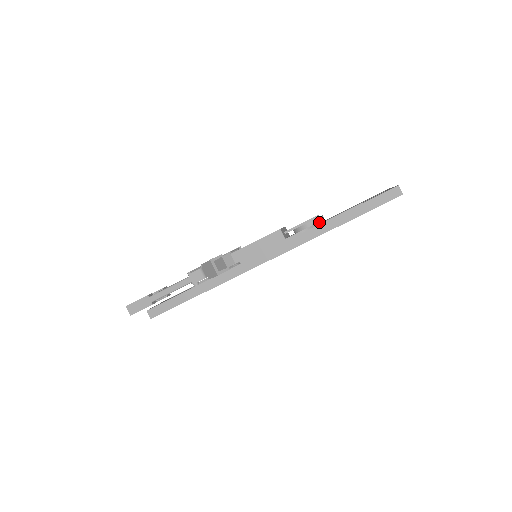
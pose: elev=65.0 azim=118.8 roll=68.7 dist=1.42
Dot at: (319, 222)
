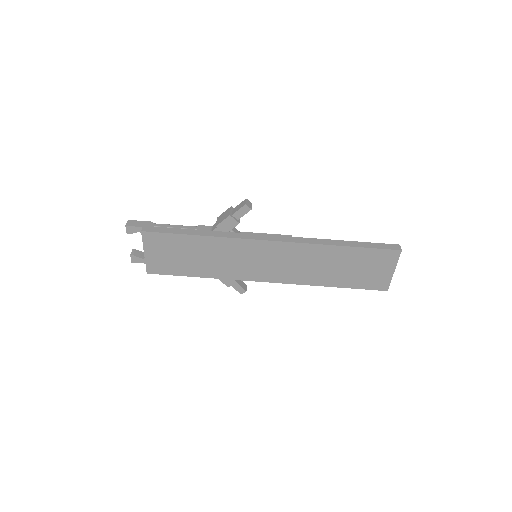
Dot at: occluded
